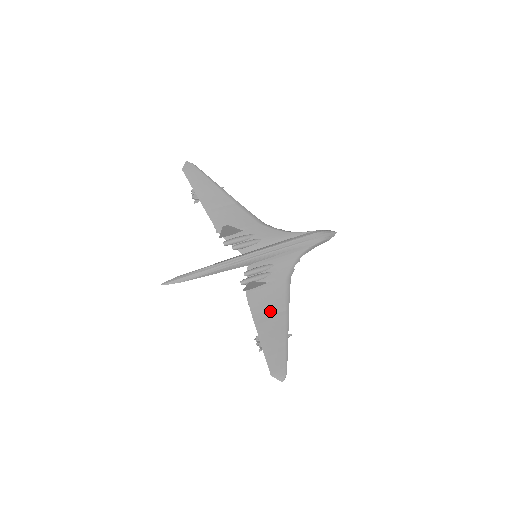
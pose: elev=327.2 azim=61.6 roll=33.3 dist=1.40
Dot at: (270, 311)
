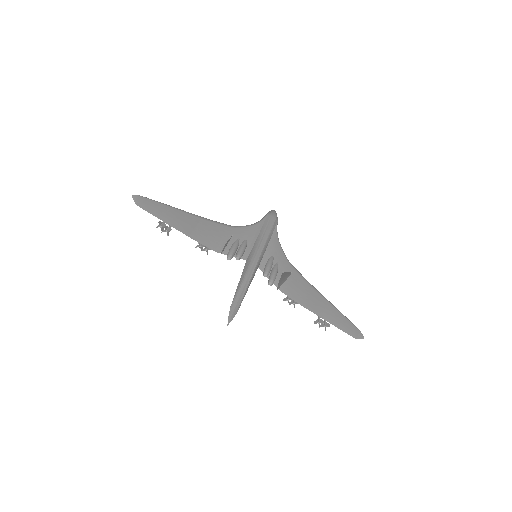
Dot at: (306, 293)
